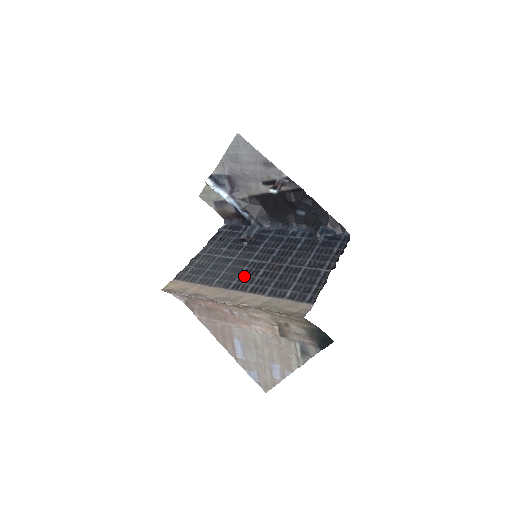
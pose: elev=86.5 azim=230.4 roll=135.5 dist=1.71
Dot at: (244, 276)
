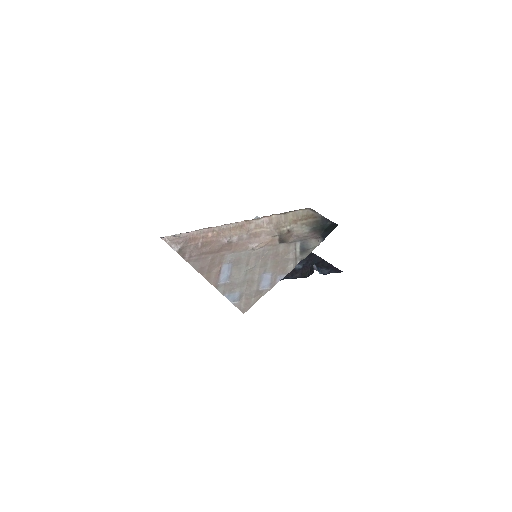
Dot at: occluded
